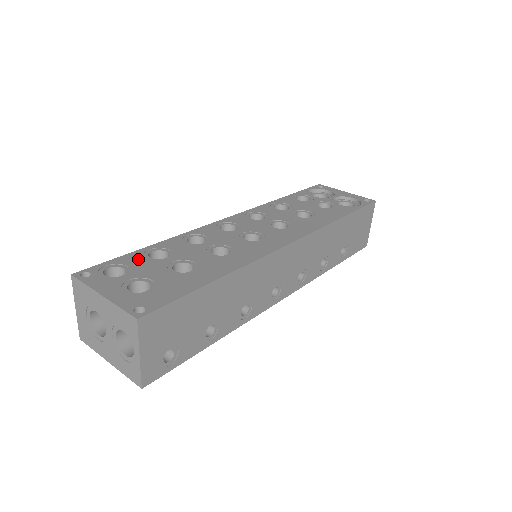
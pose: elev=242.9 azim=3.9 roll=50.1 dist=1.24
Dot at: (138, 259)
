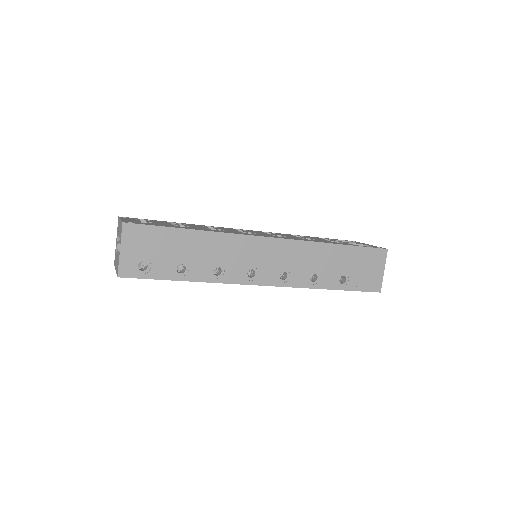
Dot at: (161, 221)
